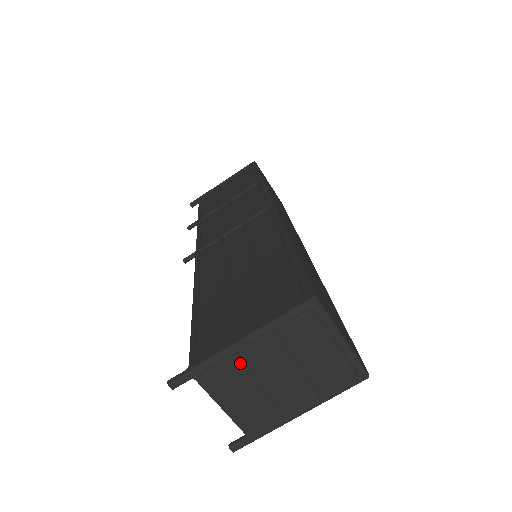
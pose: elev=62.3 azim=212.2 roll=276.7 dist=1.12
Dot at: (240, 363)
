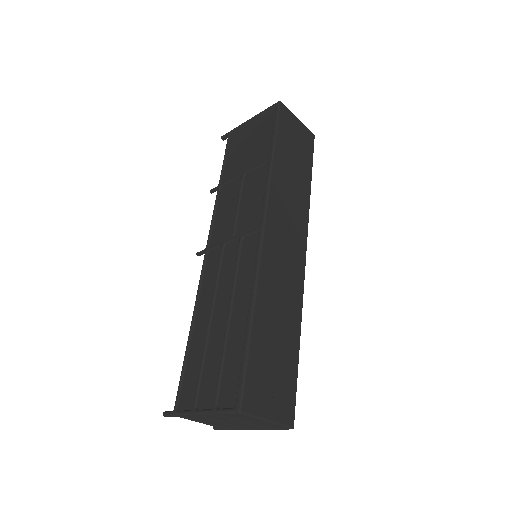
Dot at: occluded
